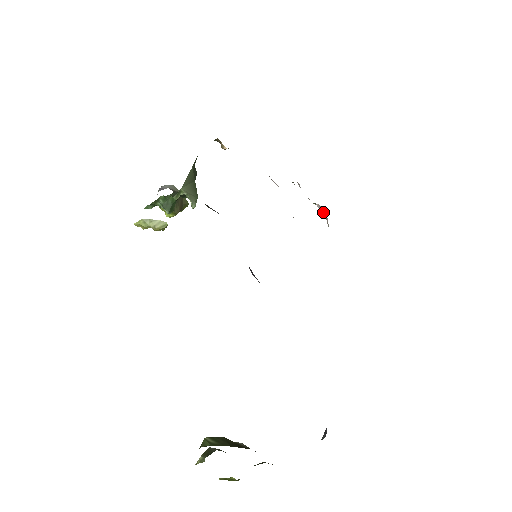
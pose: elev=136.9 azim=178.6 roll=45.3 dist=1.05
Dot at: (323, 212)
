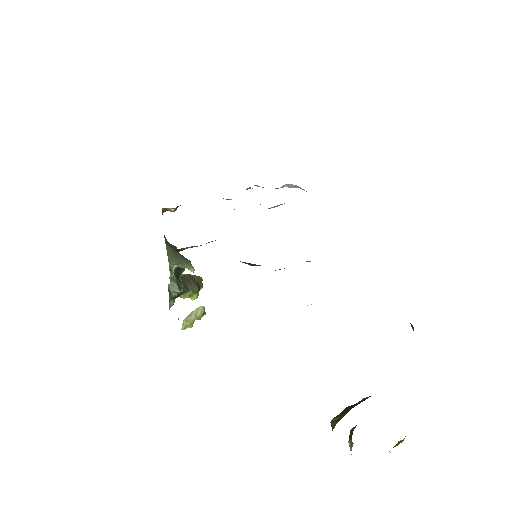
Dot at: (294, 187)
